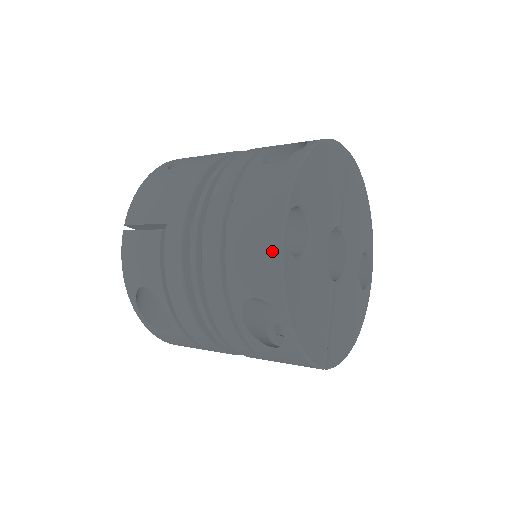
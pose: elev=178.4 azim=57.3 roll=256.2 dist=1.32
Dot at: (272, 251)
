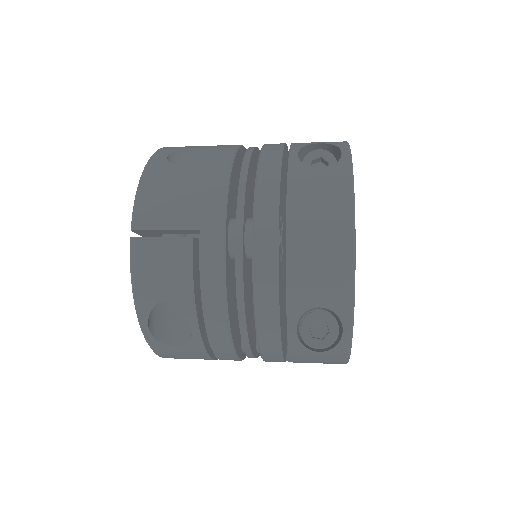
Dot at: (344, 260)
